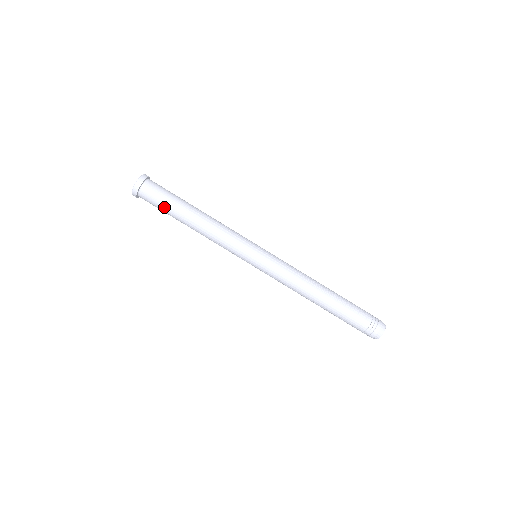
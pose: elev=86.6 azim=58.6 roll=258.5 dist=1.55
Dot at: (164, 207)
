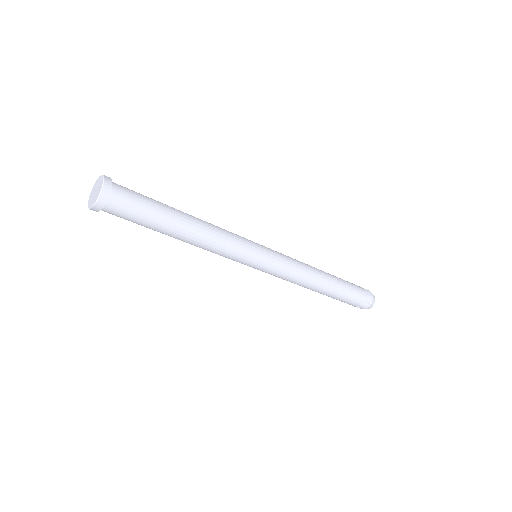
Dot at: (140, 224)
